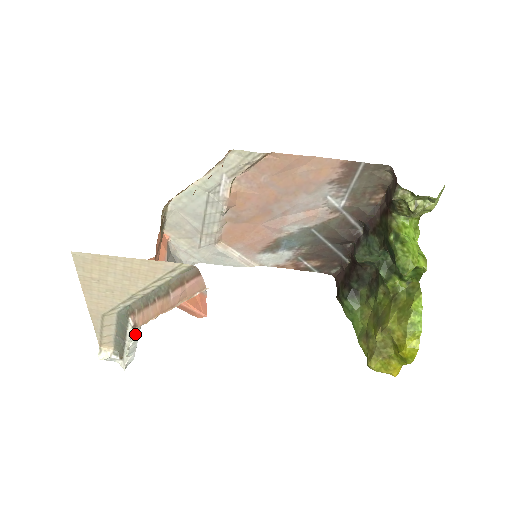
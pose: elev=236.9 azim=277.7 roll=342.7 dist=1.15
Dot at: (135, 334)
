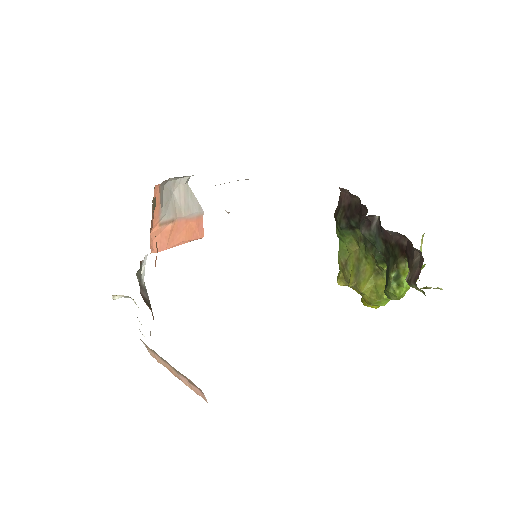
Dot at: occluded
